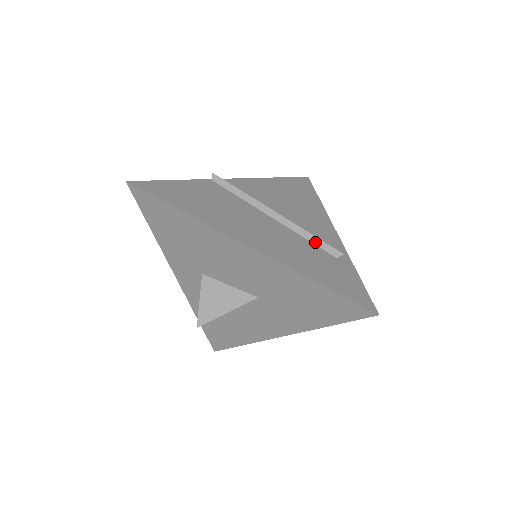
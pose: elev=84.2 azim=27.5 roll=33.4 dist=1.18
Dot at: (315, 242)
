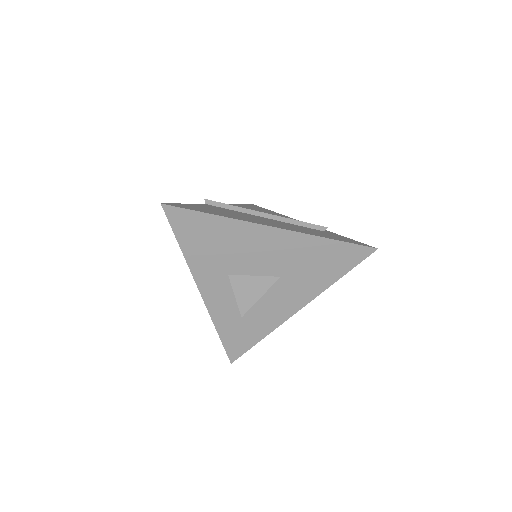
Dot at: (304, 225)
